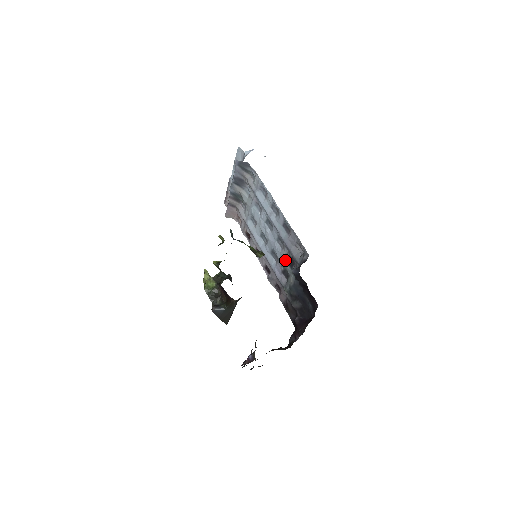
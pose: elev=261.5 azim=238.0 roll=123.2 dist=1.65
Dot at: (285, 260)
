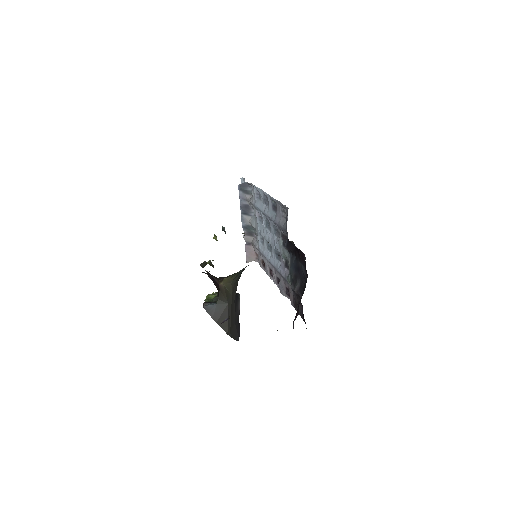
Dot at: (282, 246)
